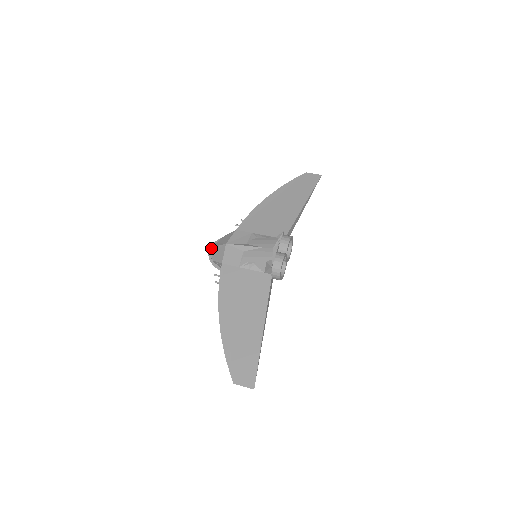
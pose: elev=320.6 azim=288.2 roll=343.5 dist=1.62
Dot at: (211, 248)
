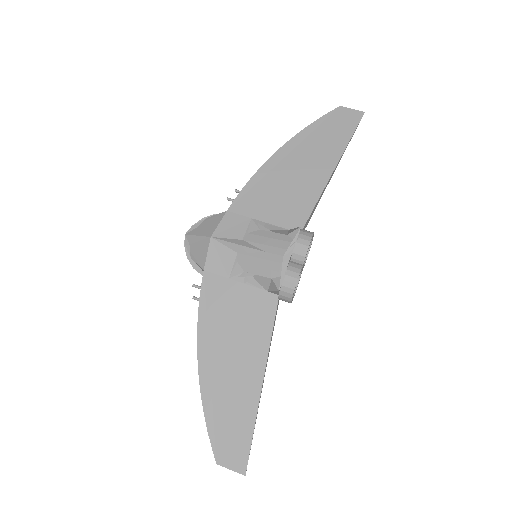
Dot at: (189, 236)
